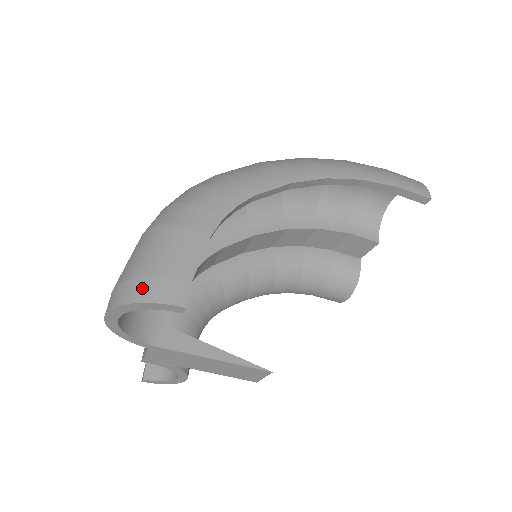
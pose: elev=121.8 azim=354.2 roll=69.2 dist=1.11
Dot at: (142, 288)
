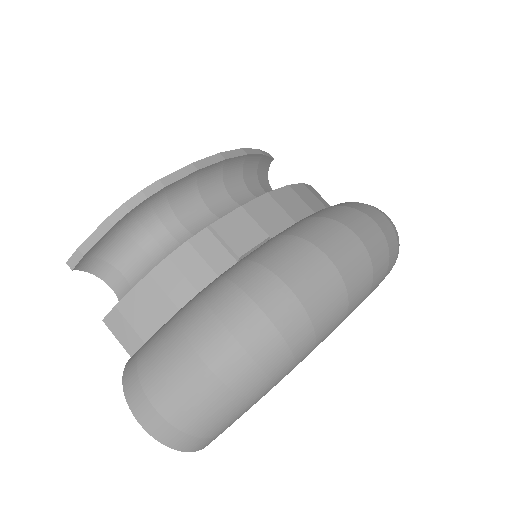
Dot at: (192, 444)
